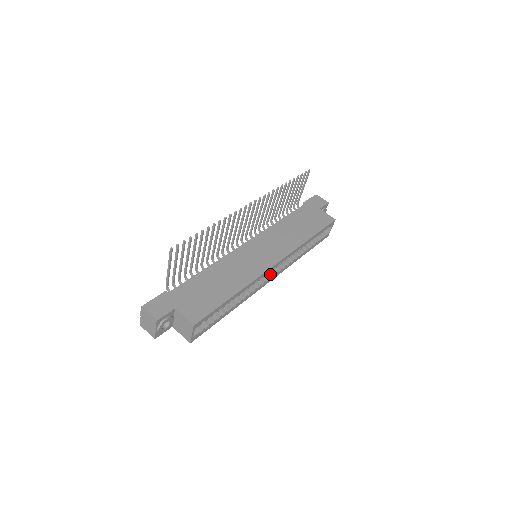
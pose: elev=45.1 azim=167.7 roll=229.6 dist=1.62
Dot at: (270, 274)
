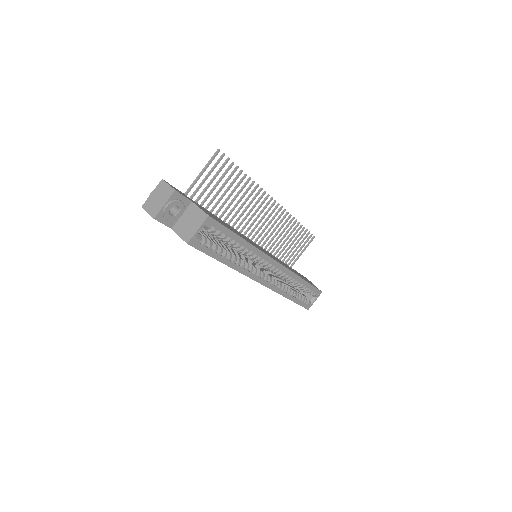
Dot at: (264, 277)
